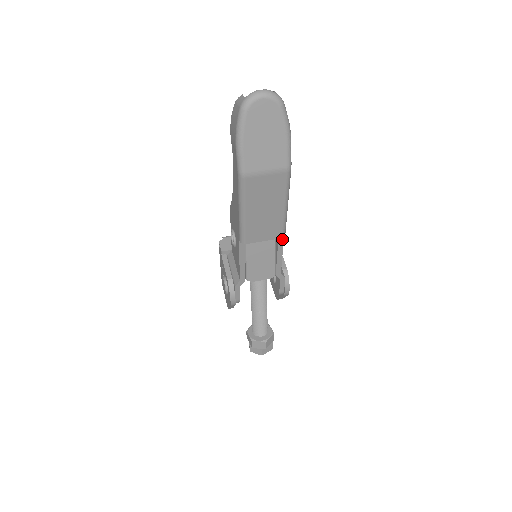
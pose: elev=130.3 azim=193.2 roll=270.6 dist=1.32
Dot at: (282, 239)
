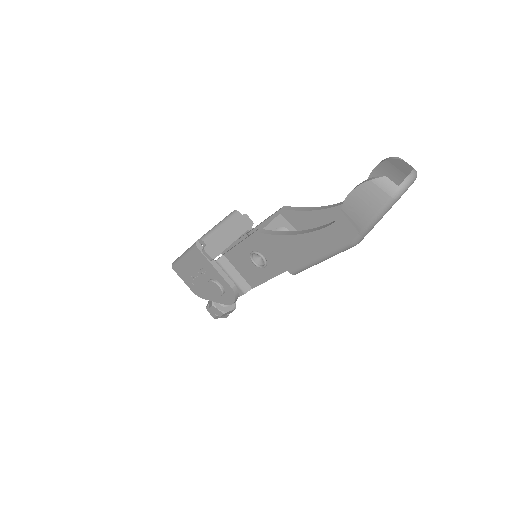
Dot at: occluded
